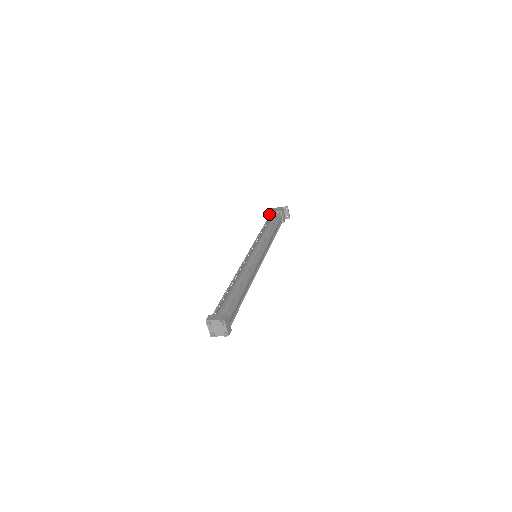
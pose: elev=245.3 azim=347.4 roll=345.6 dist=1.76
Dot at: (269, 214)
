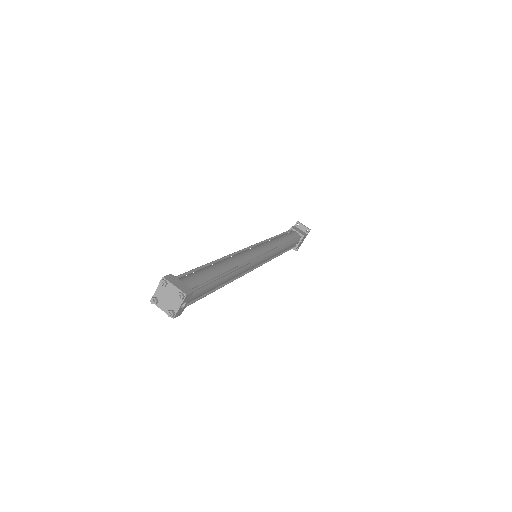
Dot at: occluded
